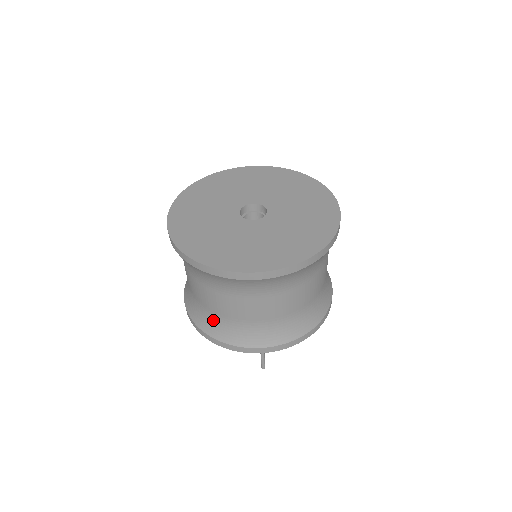
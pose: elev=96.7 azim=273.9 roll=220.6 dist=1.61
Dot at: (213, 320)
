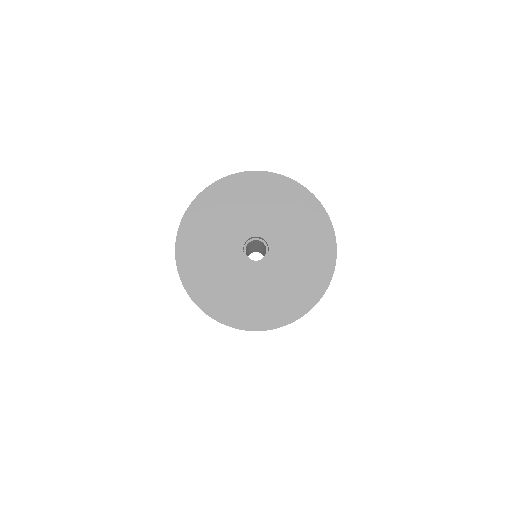
Dot at: occluded
